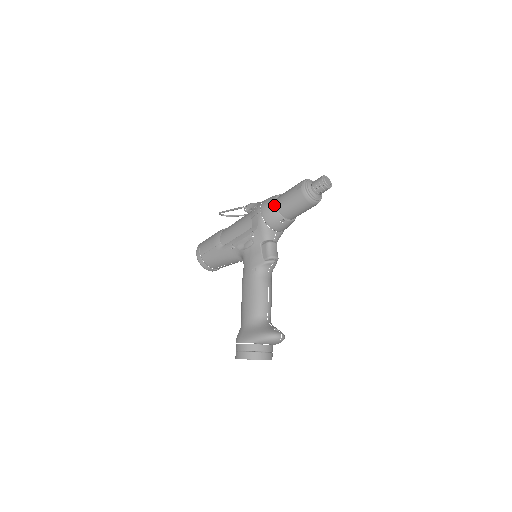
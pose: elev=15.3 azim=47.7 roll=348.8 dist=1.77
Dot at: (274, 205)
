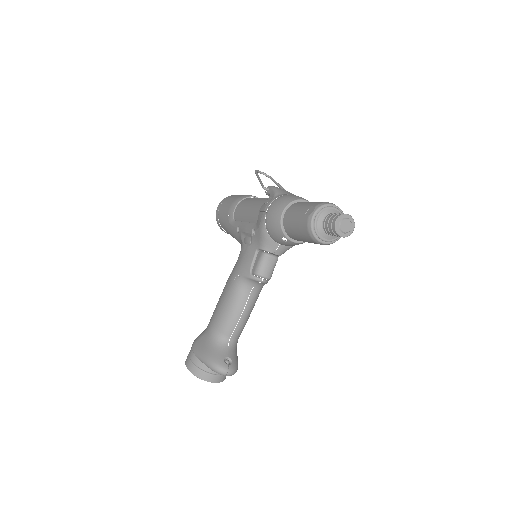
Dot at: (280, 215)
